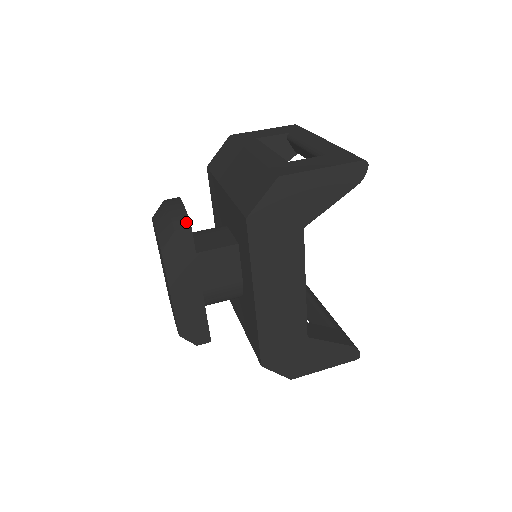
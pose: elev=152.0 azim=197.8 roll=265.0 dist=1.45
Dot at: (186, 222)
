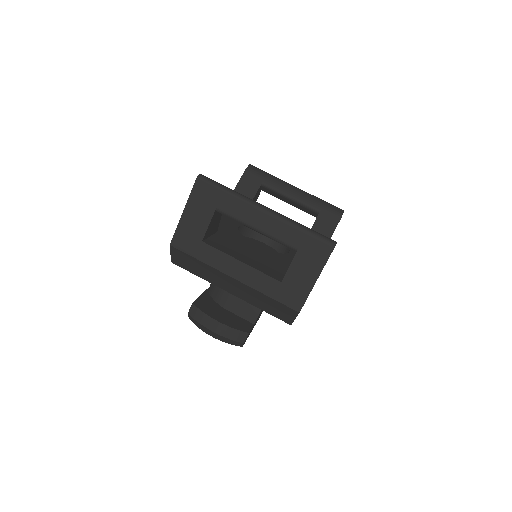
Dot at: (243, 334)
